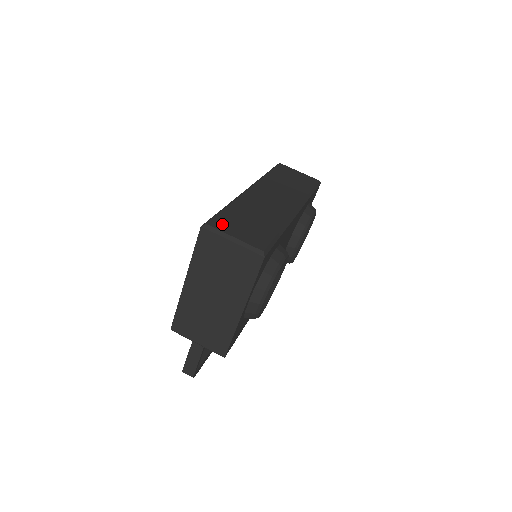
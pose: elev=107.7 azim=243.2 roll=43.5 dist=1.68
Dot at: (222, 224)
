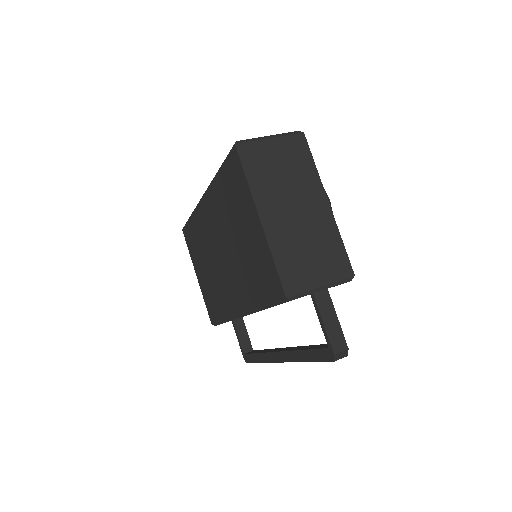
Dot at: occluded
